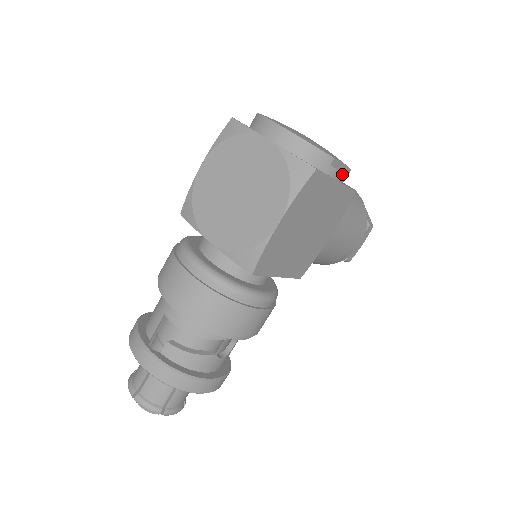
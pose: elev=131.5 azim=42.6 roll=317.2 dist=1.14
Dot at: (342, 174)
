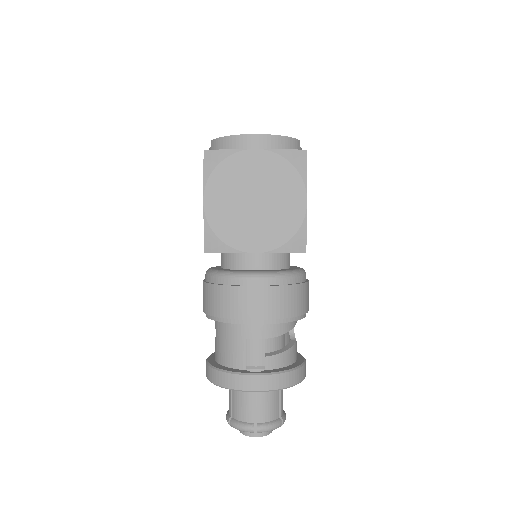
Dot at: occluded
